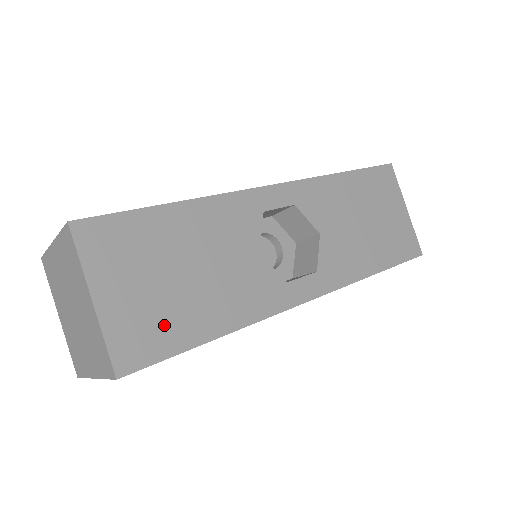
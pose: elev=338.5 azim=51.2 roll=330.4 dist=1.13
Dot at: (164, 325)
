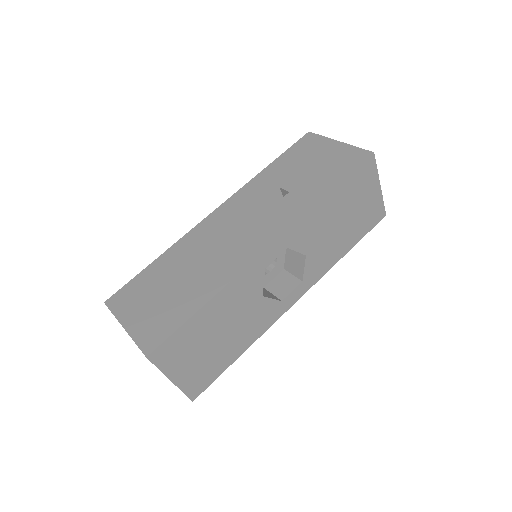
Dot at: (211, 368)
